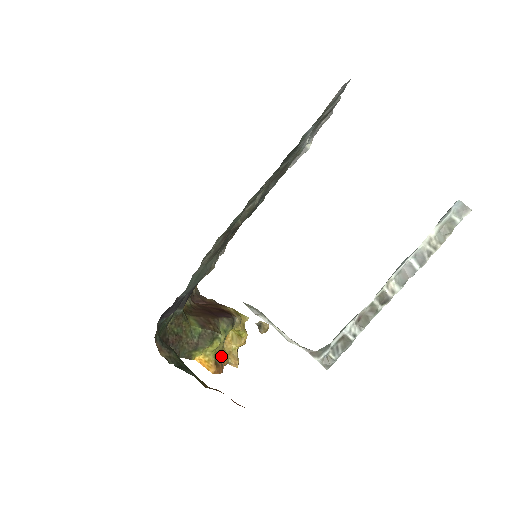
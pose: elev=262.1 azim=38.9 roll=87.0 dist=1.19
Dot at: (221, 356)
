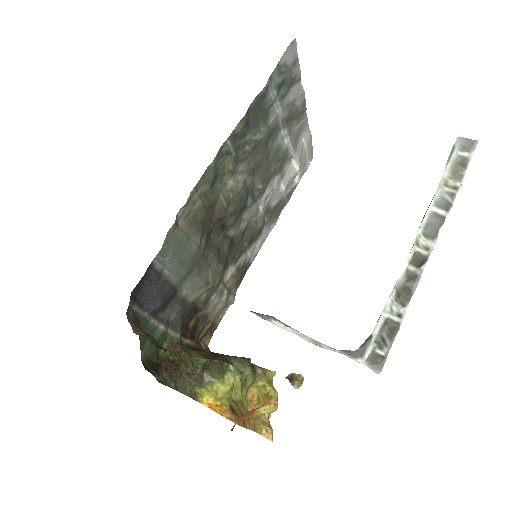
Dot at: (241, 408)
